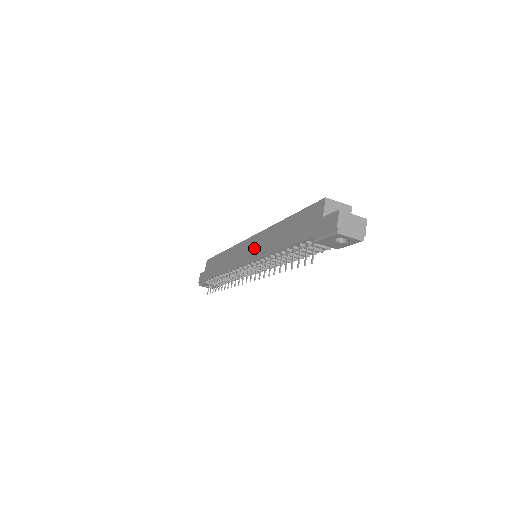
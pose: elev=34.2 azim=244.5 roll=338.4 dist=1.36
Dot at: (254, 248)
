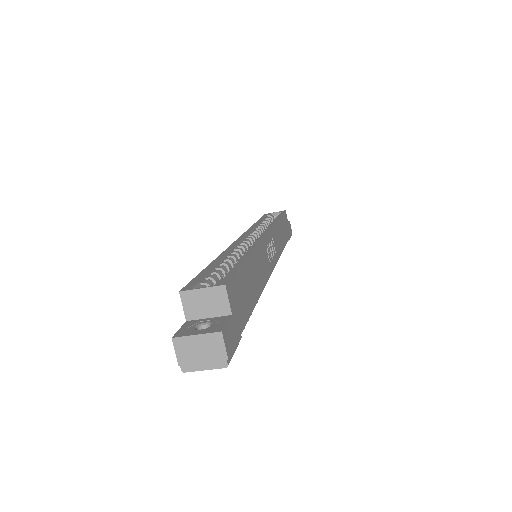
Dot at: occluded
